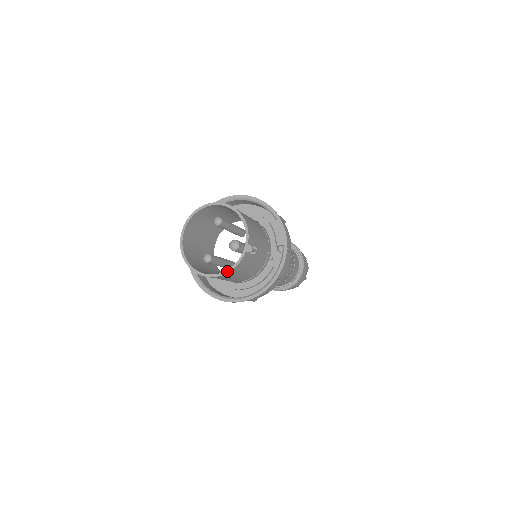
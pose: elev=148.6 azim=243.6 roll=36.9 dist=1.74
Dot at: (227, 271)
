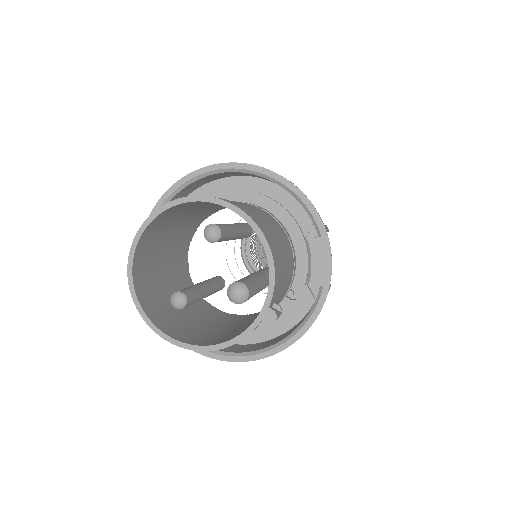
Dot at: (215, 346)
